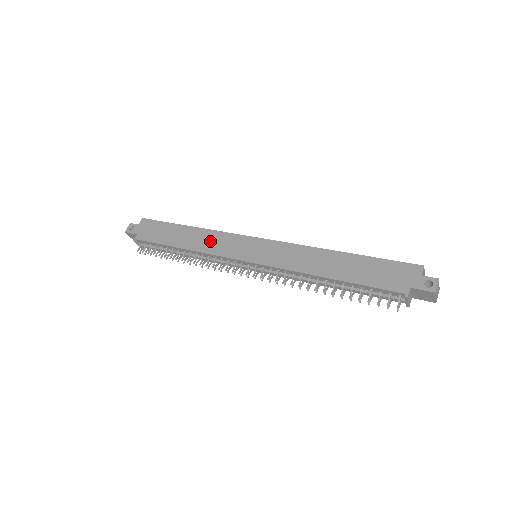
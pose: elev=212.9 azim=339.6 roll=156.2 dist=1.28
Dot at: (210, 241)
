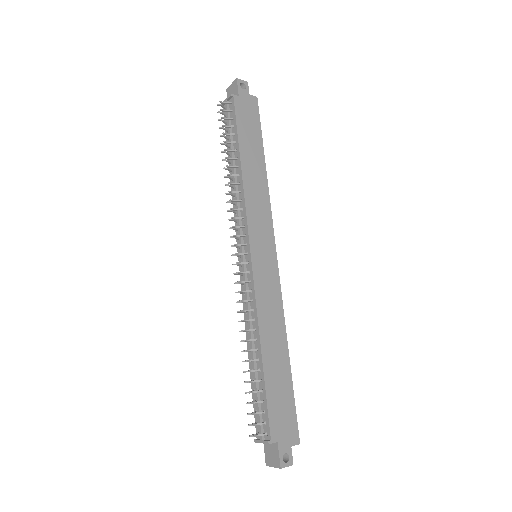
Dot at: (258, 196)
